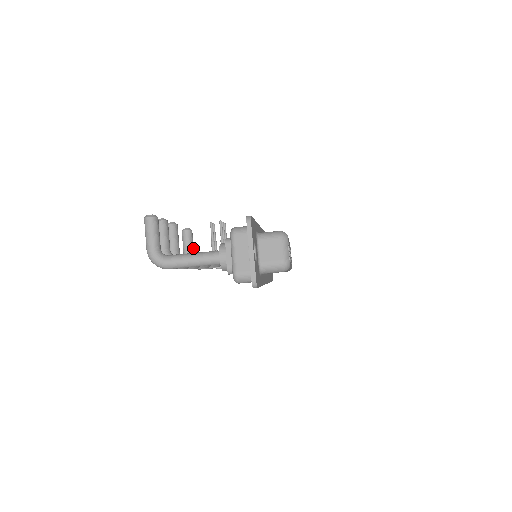
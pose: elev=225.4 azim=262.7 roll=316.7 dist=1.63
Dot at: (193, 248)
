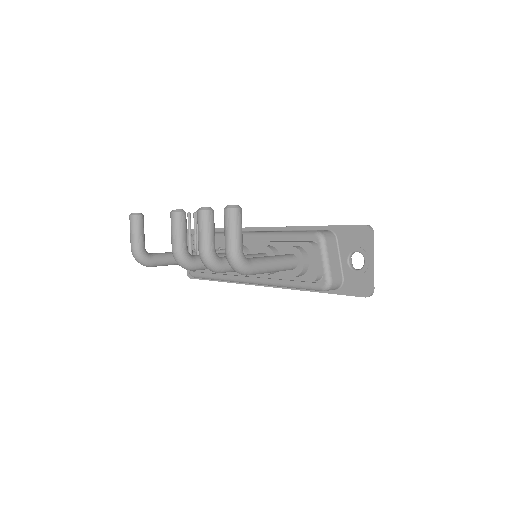
Dot at: occluded
